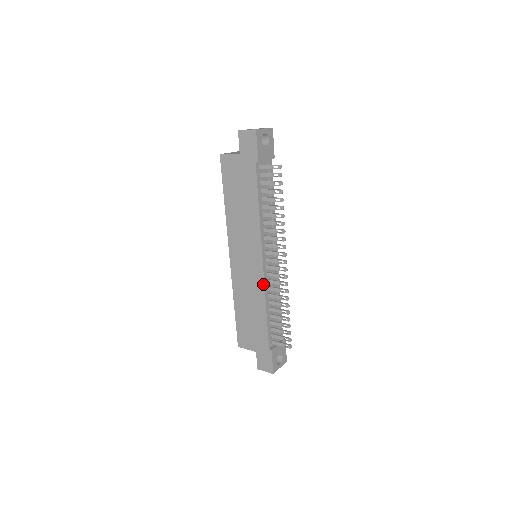
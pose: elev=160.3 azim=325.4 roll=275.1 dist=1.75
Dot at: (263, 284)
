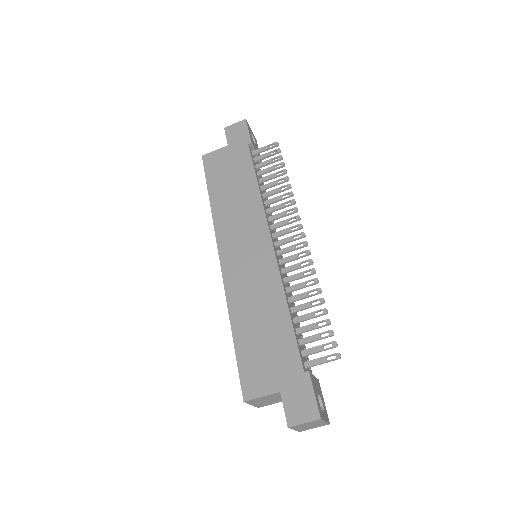
Dot at: (277, 270)
